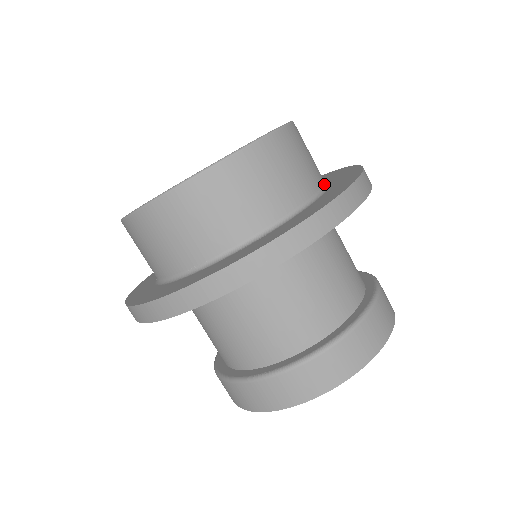
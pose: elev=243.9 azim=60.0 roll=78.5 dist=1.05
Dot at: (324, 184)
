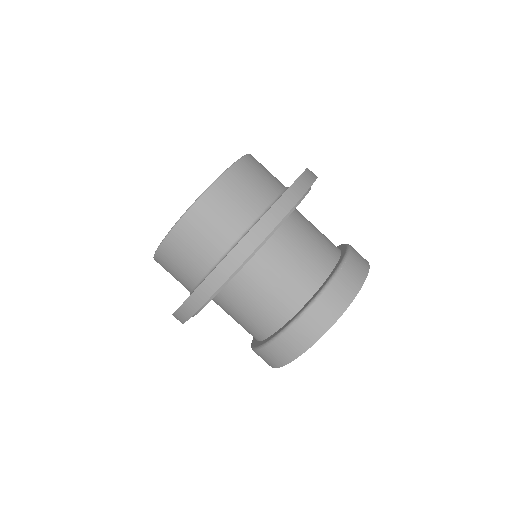
Dot at: occluded
